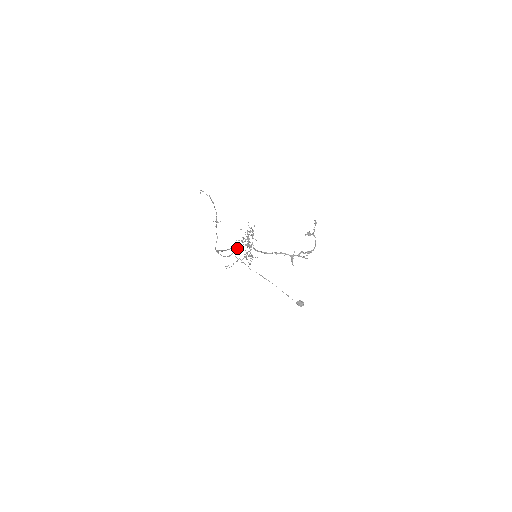
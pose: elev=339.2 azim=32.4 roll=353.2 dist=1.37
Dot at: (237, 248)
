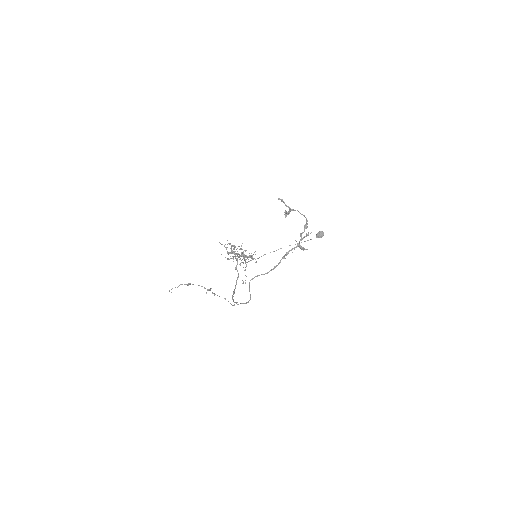
Dot at: (249, 288)
